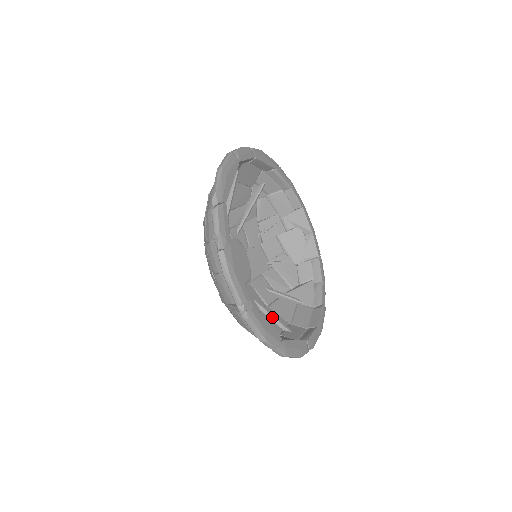
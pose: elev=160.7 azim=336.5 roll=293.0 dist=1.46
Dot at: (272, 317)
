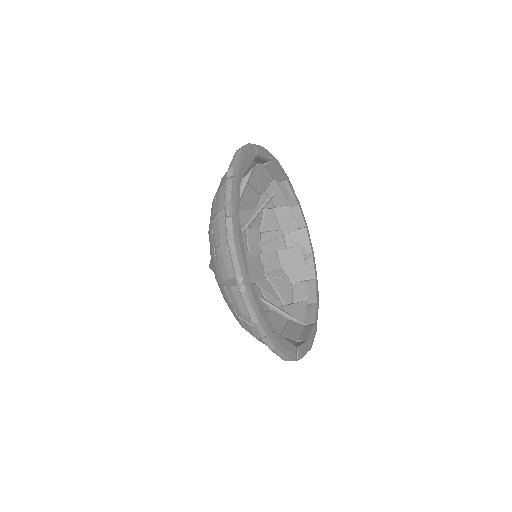
Dot at: occluded
